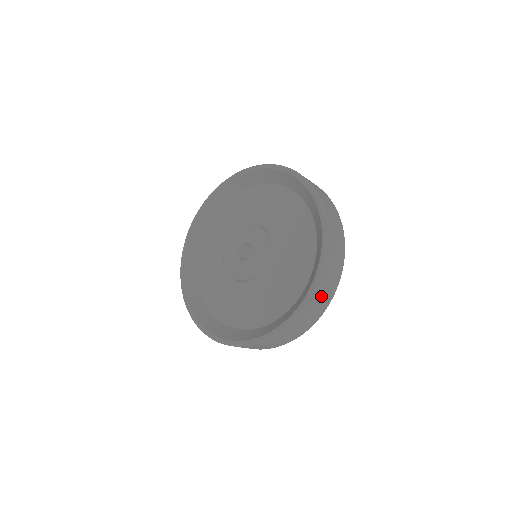
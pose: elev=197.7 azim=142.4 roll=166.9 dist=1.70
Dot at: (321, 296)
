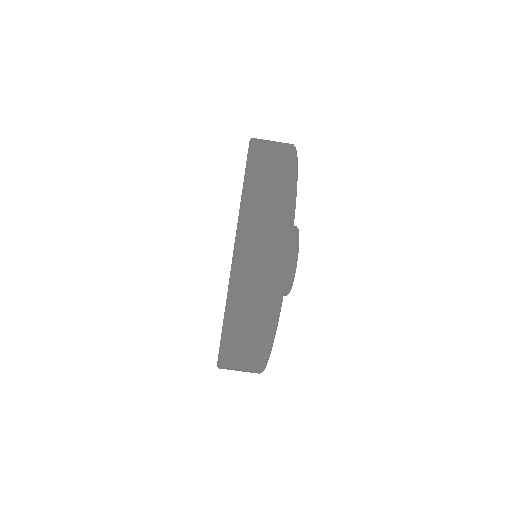
Dot at: (263, 211)
